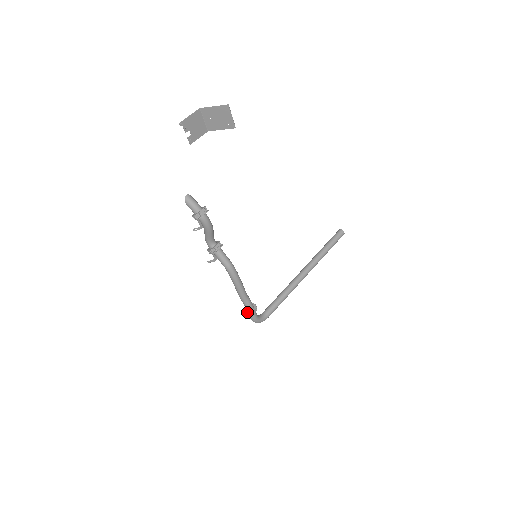
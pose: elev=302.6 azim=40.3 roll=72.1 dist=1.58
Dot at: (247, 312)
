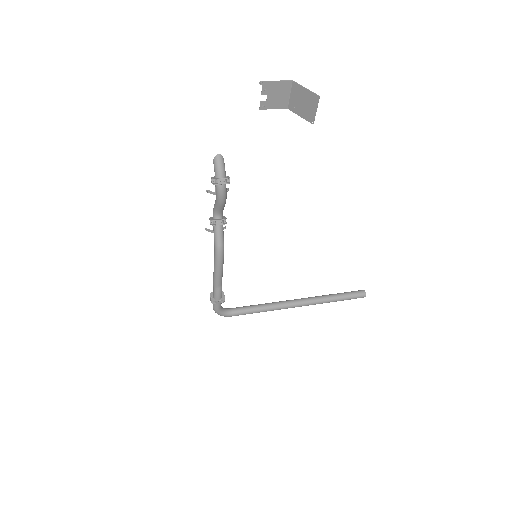
Dot at: (212, 298)
